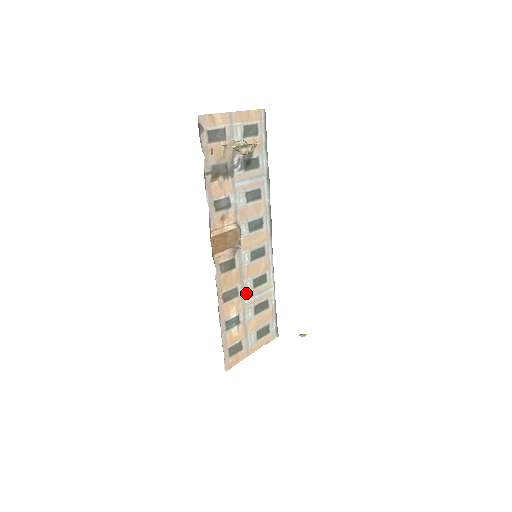
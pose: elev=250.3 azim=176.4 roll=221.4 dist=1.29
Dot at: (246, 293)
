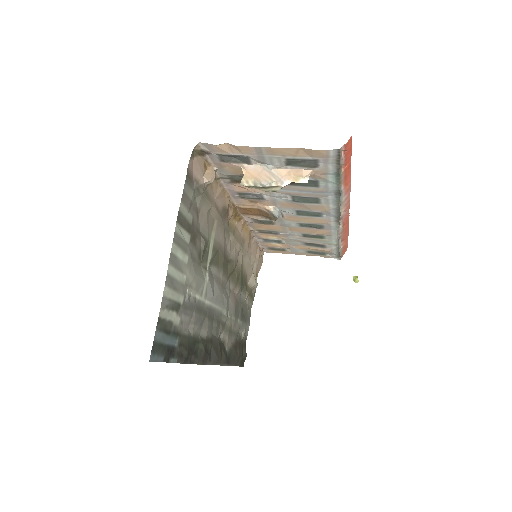
Dot at: (292, 235)
